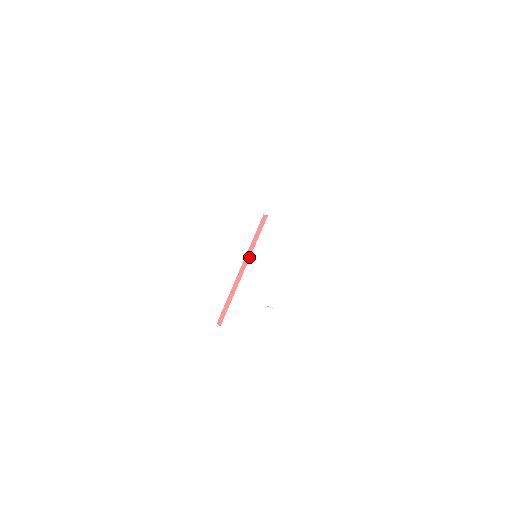
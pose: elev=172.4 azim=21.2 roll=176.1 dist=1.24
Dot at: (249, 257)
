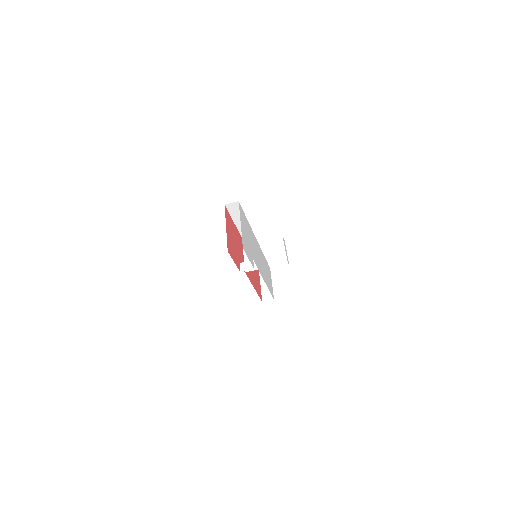
Dot at: occluded
